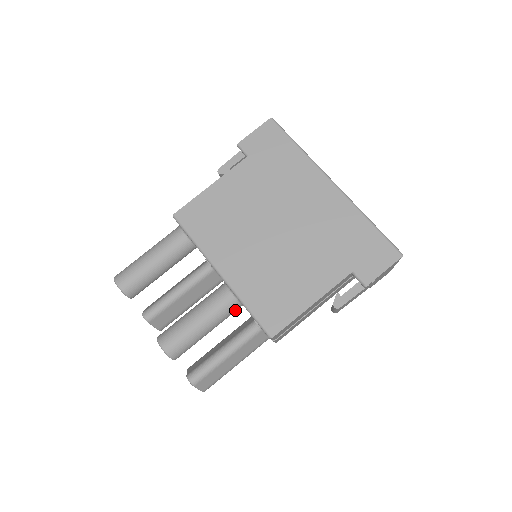
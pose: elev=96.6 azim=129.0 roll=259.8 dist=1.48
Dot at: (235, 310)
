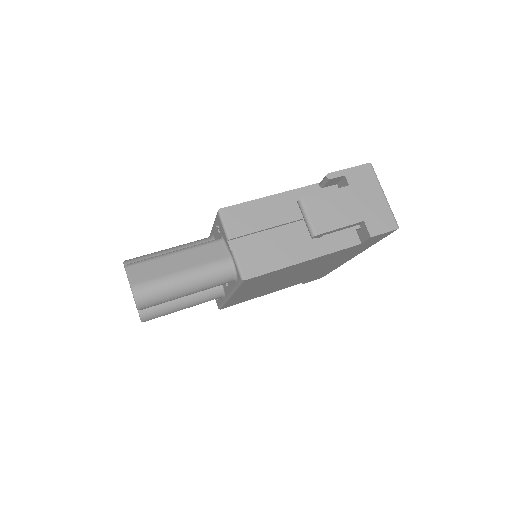
Dot at: occluded
